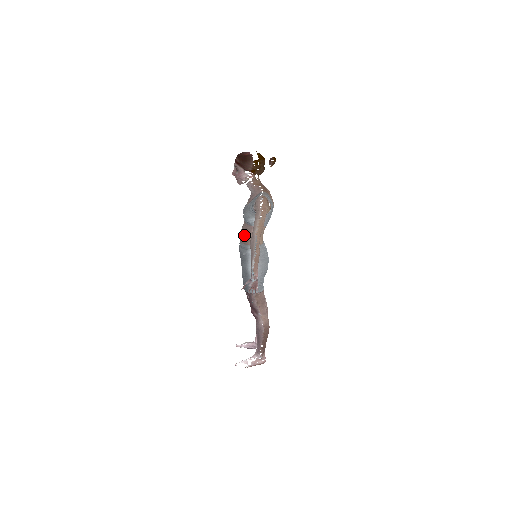
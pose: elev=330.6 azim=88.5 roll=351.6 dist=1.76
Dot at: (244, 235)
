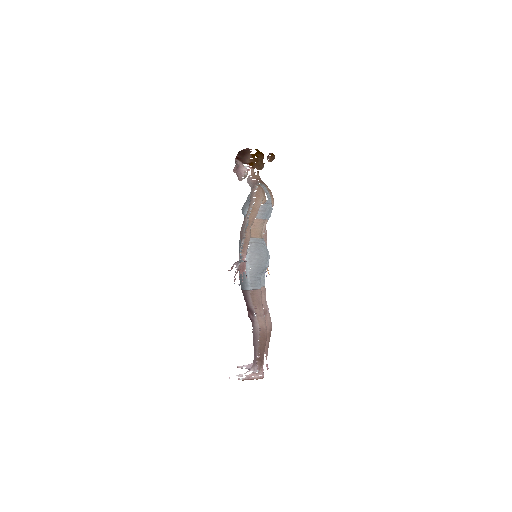
Dot at: occluded
